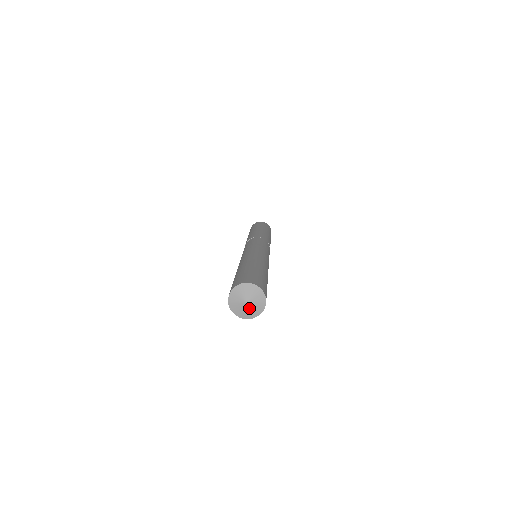
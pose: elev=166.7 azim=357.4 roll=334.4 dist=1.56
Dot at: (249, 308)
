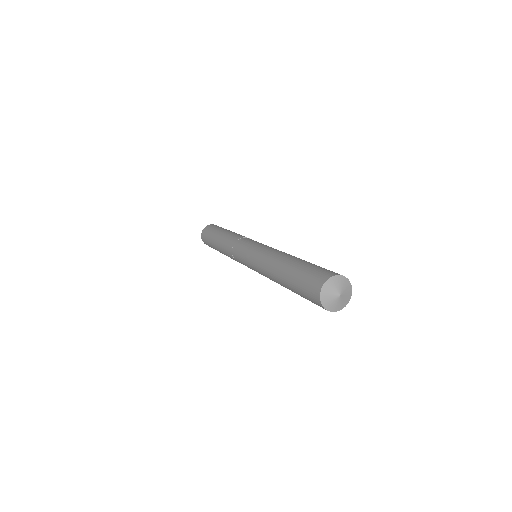
Dot at: (342, 298)
